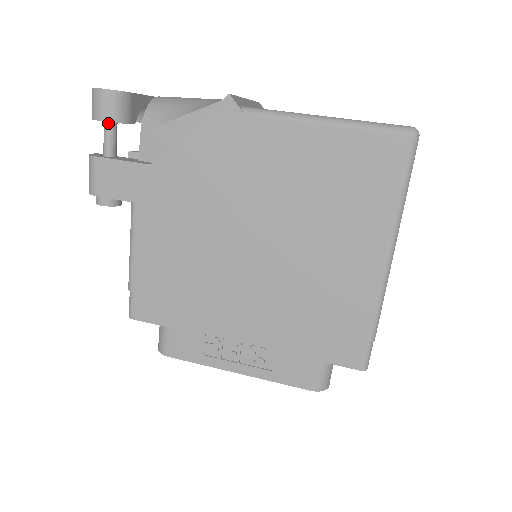
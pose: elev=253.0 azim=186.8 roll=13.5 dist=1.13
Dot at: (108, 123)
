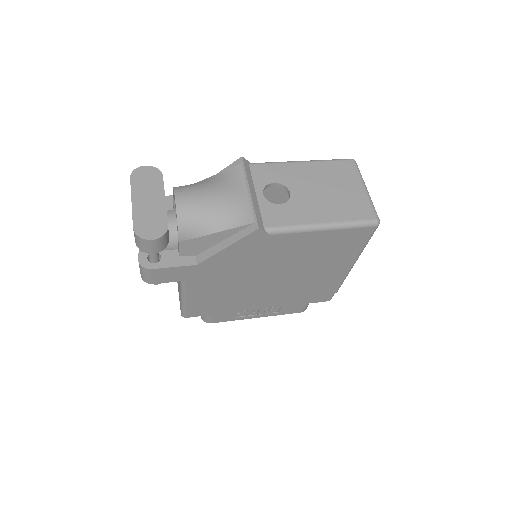
Dot at: occluded
